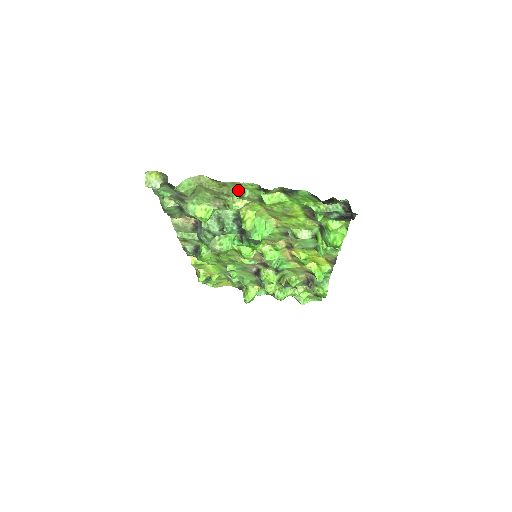
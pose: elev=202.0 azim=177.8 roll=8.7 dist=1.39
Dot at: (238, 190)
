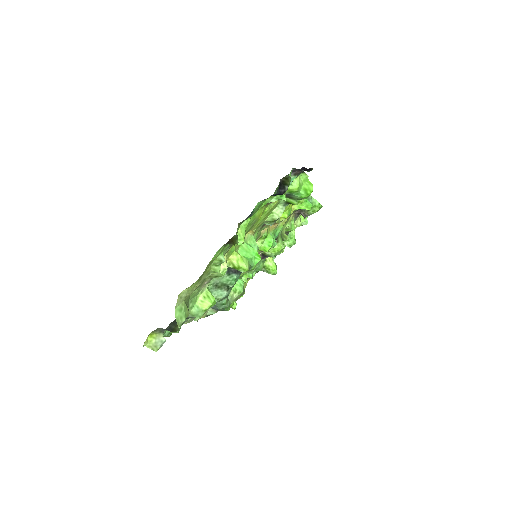
Dot at: (213, 265)
